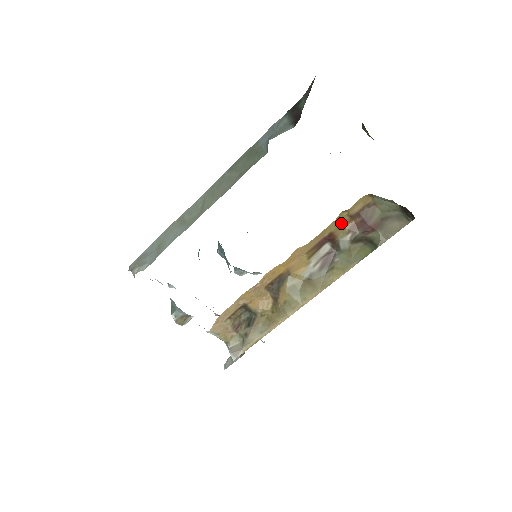
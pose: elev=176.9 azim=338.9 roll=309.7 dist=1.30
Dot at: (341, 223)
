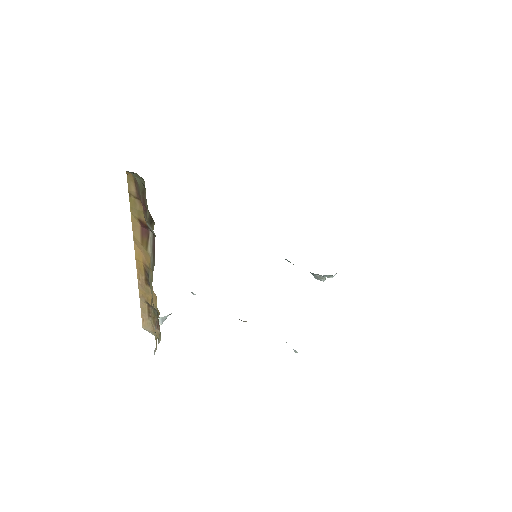
Dot at: (137, 208)
